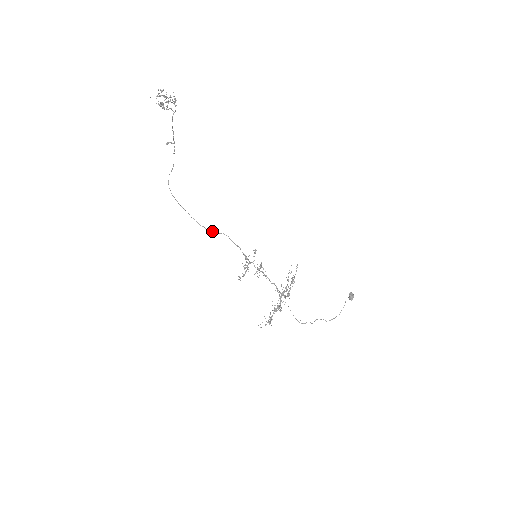
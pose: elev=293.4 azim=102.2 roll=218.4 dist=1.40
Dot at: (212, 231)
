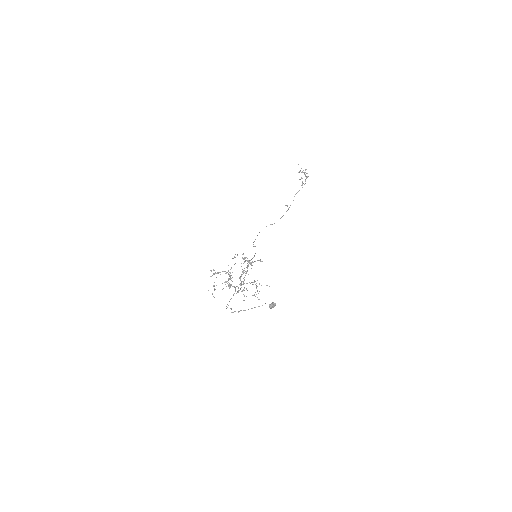
Dot at: (254, 246)
